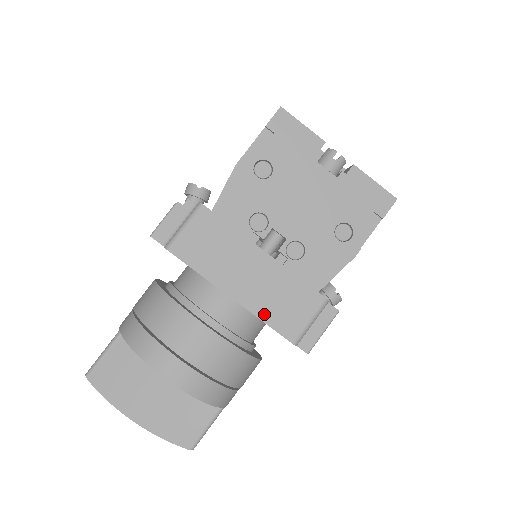
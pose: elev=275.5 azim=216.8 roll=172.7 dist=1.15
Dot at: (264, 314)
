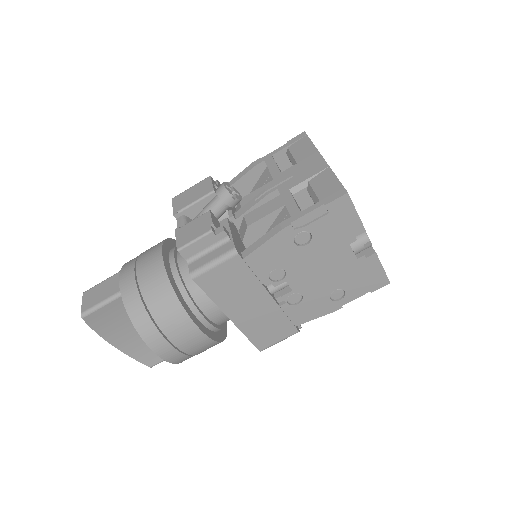
Dot at: (249, 332)
